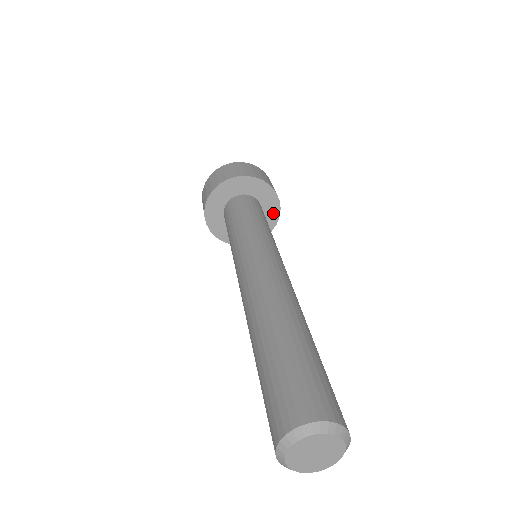
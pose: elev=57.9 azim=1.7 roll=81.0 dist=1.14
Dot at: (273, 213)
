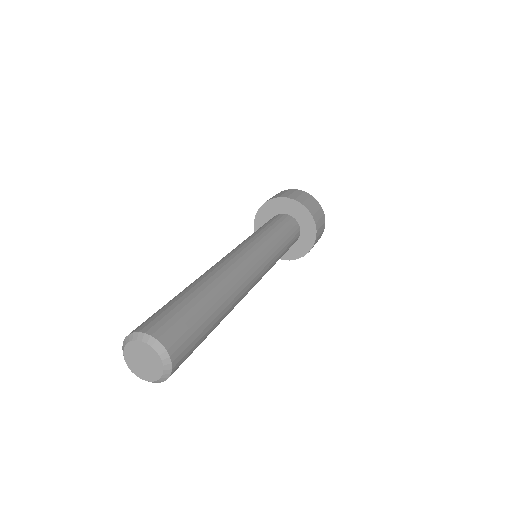
Dot at: (302, 250)
